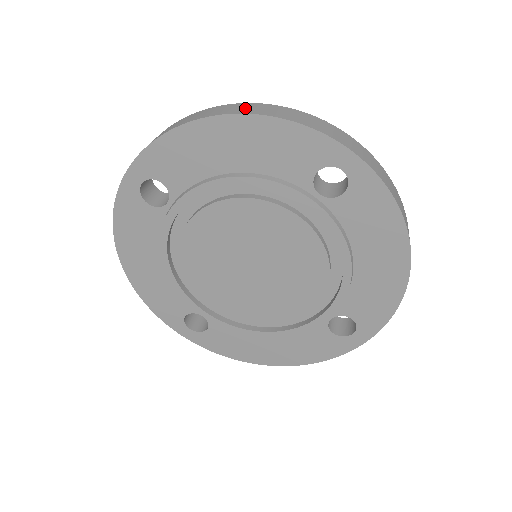
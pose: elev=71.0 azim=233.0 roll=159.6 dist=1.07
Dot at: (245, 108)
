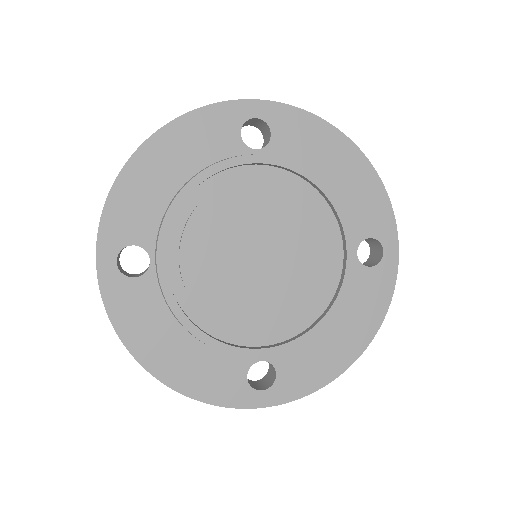
Dot at: occluded
